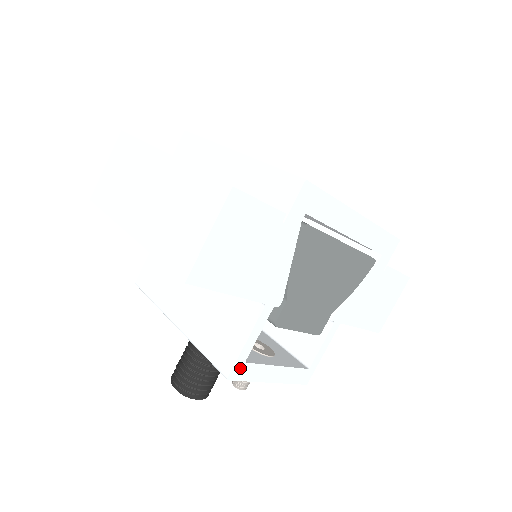
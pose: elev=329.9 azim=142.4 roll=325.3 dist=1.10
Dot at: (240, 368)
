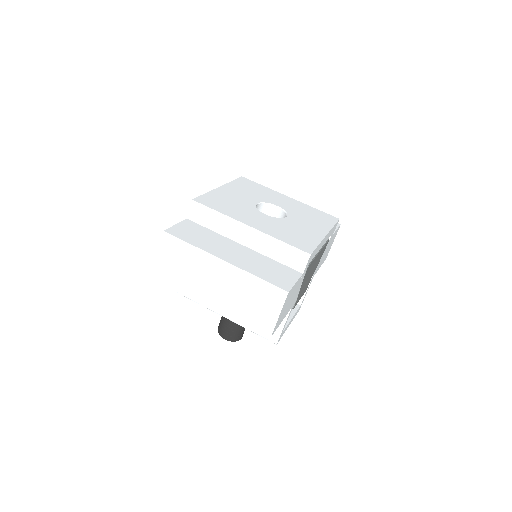
Dot at: occluded
